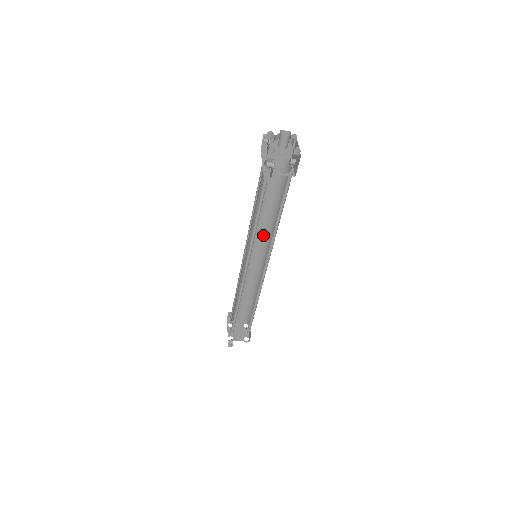
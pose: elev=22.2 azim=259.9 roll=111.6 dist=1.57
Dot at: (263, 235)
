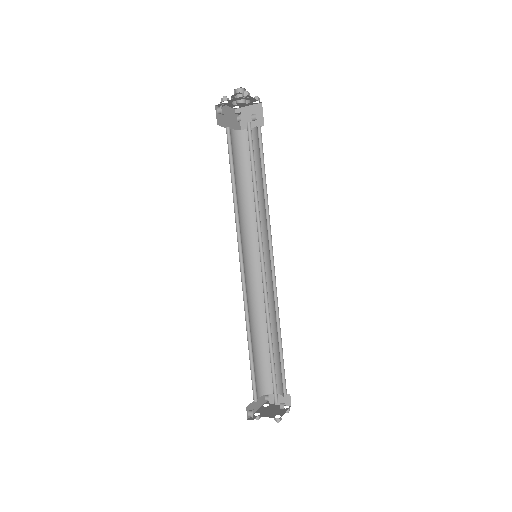
Dot at: (264, 232)
